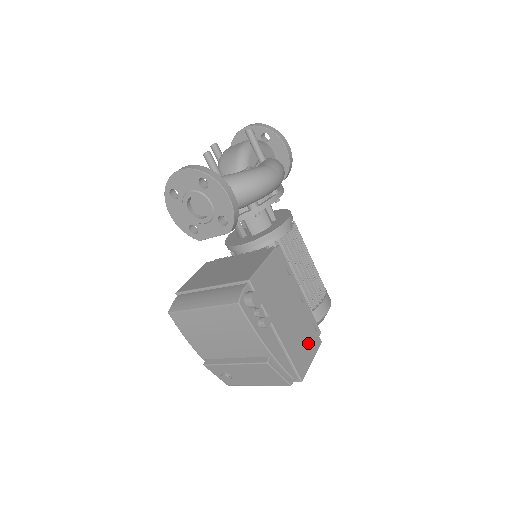
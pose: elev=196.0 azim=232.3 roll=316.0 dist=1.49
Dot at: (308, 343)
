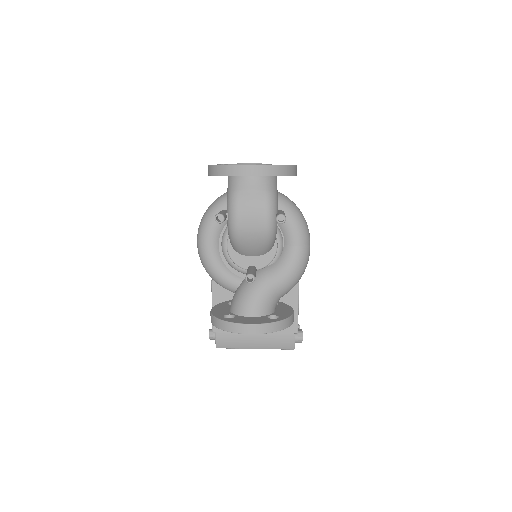
Dot at: occluded
